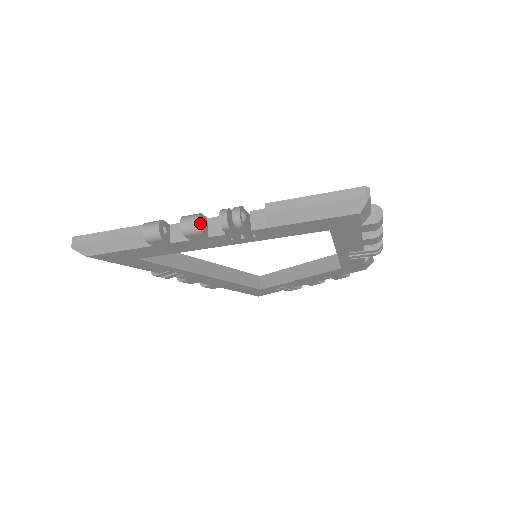
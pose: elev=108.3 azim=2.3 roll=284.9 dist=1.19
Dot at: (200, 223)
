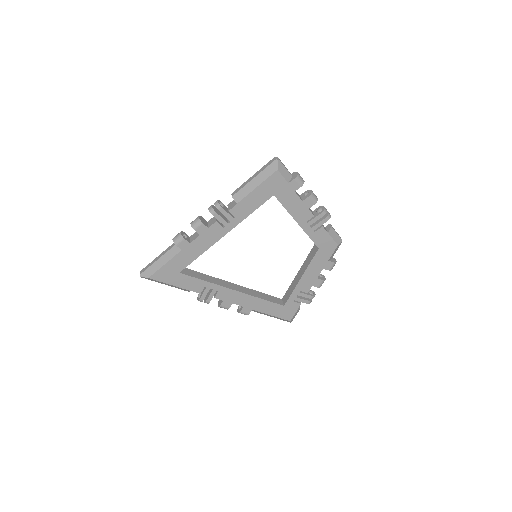
Dot at: (201, 219)
